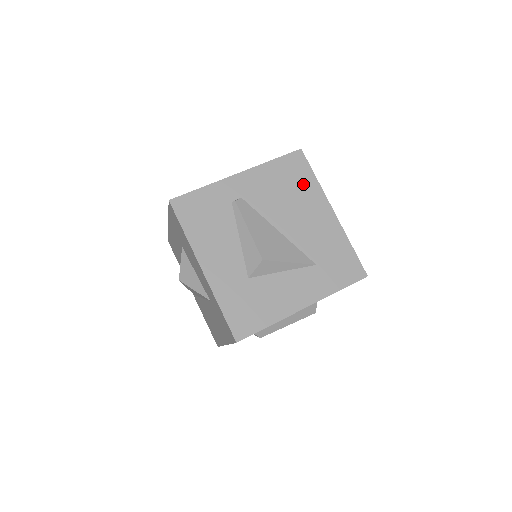
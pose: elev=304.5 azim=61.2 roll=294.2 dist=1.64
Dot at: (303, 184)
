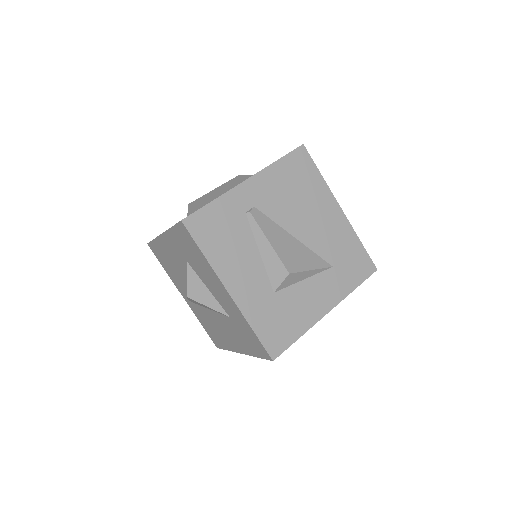
Dot at: (310, 183)
